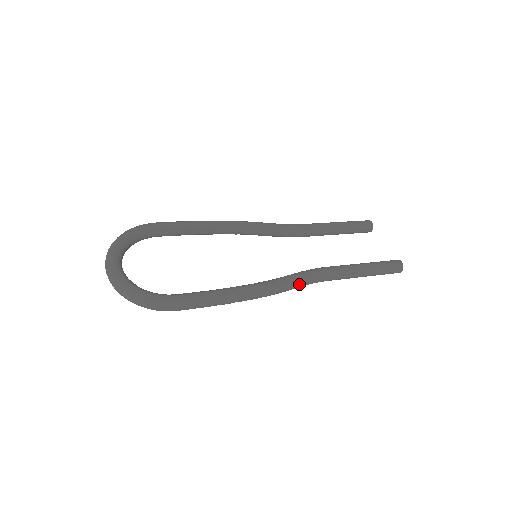
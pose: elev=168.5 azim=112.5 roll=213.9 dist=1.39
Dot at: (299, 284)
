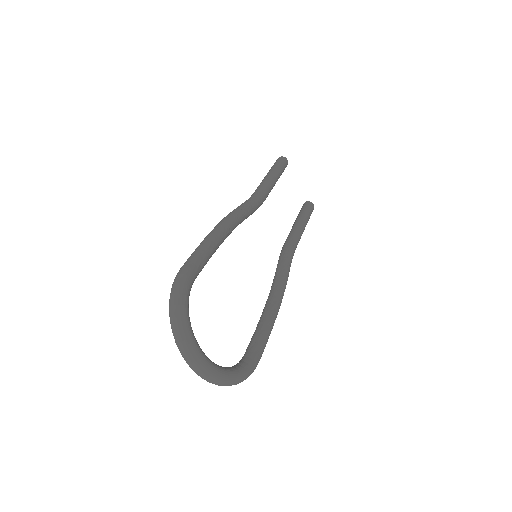
Dot at: occluded
